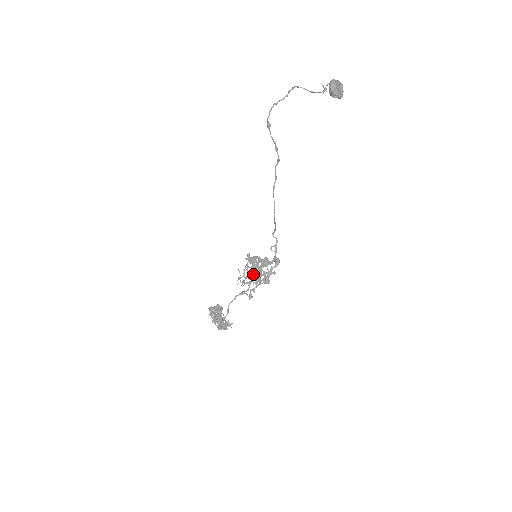
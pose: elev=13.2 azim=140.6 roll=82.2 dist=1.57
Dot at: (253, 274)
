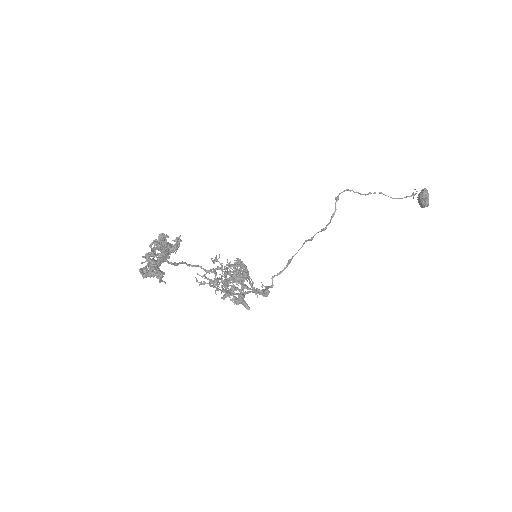
Dot at: (235, 271)
